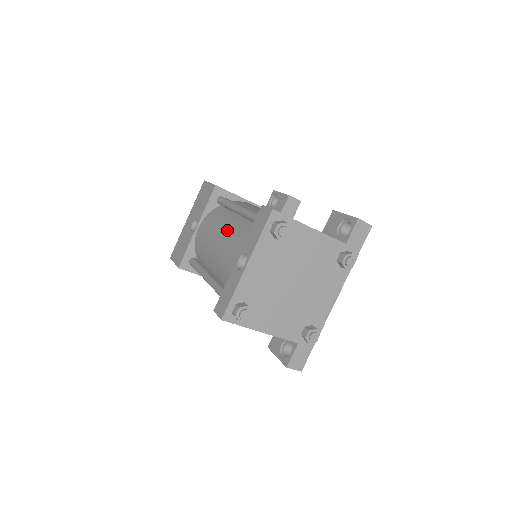
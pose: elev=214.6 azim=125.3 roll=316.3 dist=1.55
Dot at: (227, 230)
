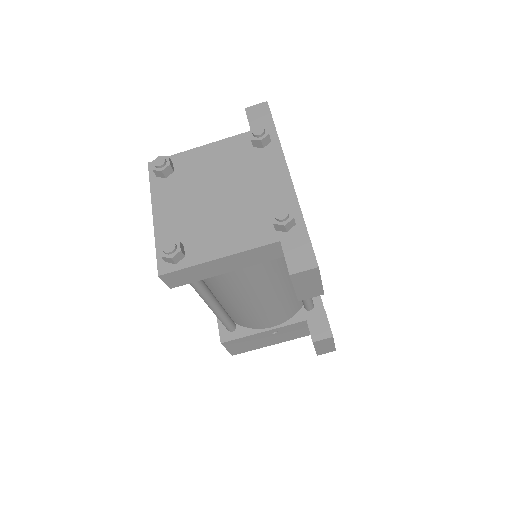
Dot at: occluded
